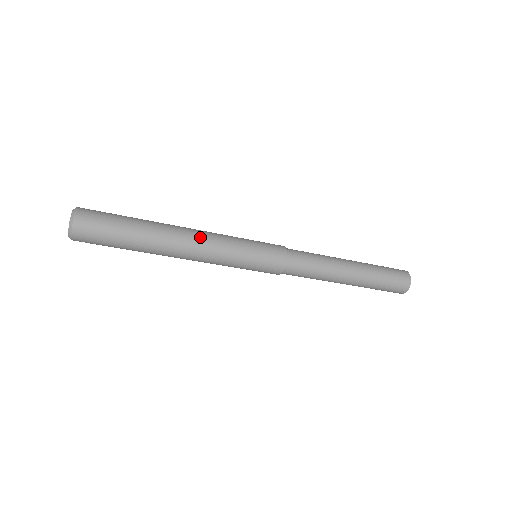
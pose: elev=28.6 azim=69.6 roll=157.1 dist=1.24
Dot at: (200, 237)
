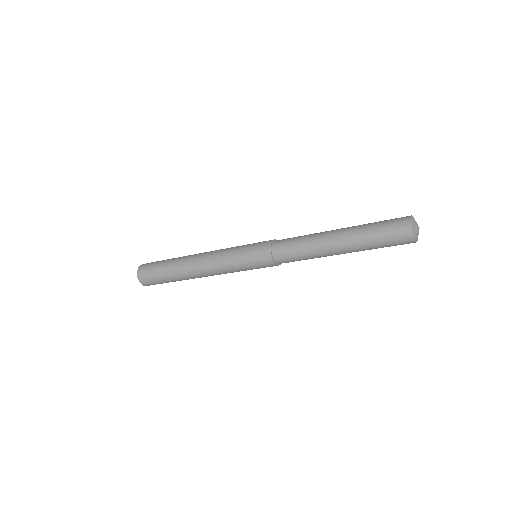
Dot at: (206, 265)
